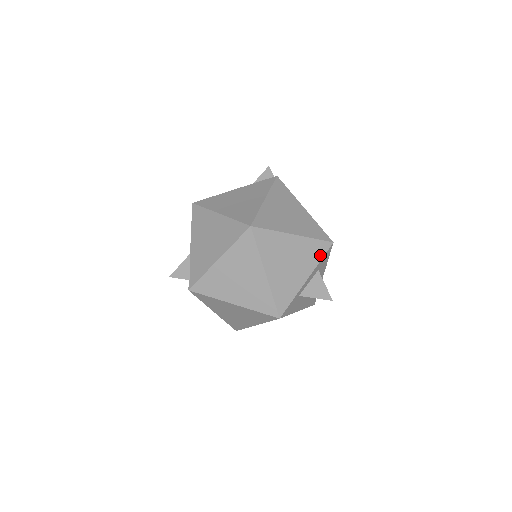
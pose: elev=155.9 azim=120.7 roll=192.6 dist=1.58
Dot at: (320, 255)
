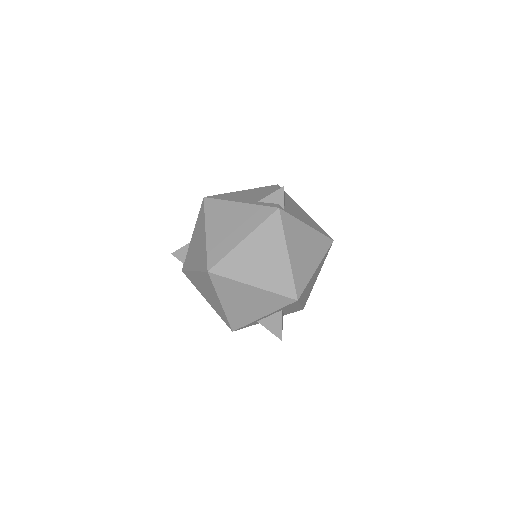
Dot at: (280, 305)
